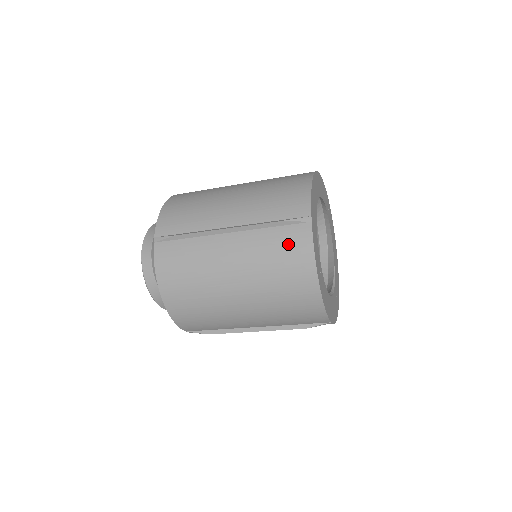
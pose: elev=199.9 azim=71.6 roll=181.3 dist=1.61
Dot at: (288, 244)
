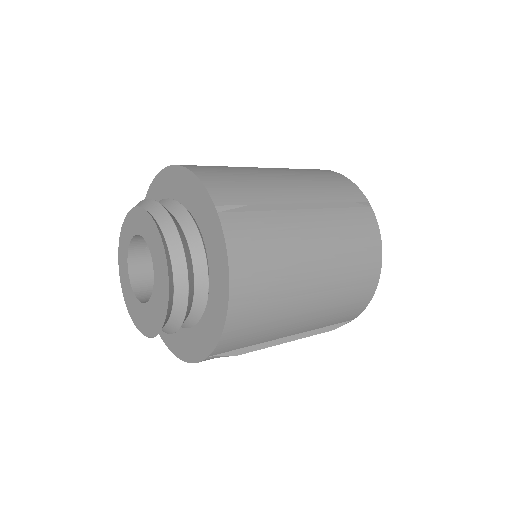
Dot at: occluded
